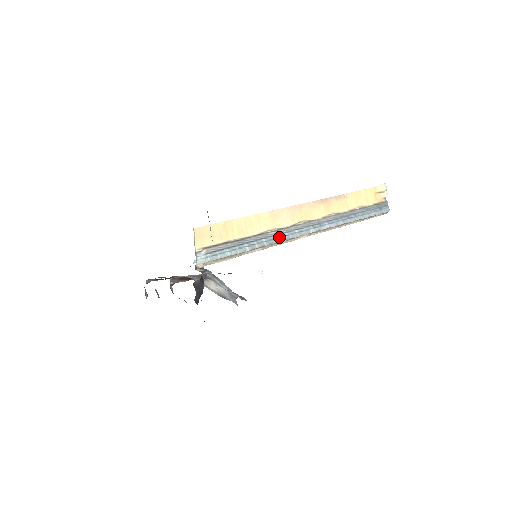
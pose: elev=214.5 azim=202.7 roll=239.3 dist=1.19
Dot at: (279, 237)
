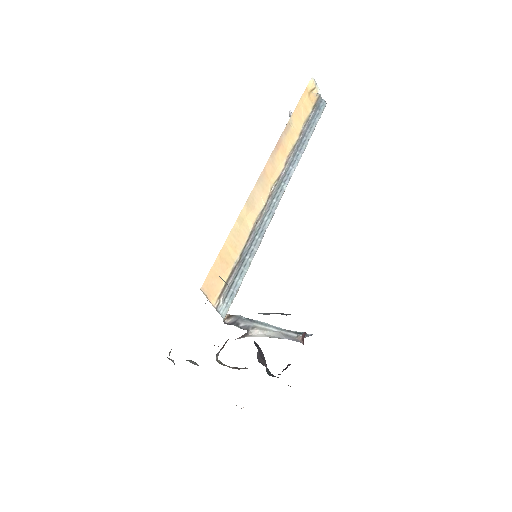
Dot at: (266, 221)
